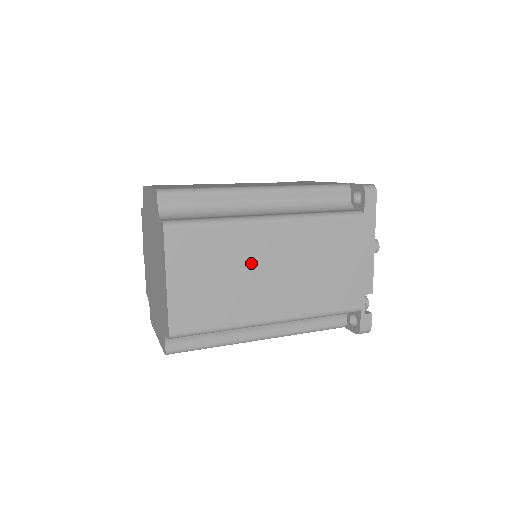
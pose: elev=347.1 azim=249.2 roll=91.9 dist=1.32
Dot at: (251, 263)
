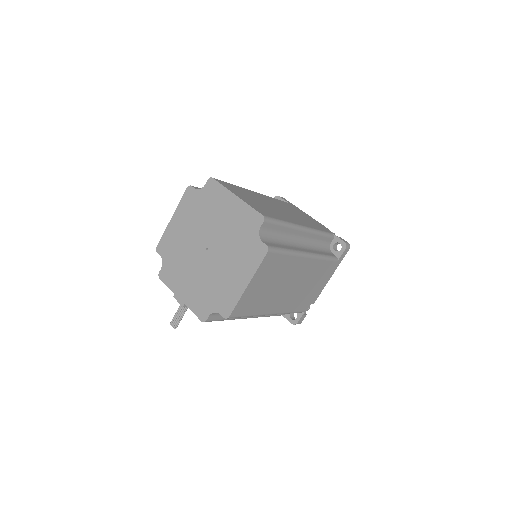
Dot at: (265, 202)
